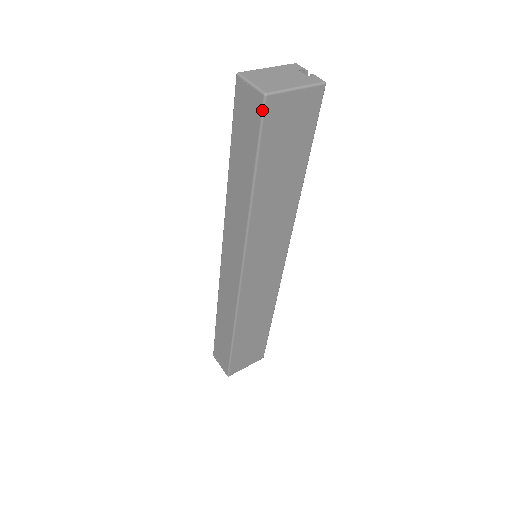
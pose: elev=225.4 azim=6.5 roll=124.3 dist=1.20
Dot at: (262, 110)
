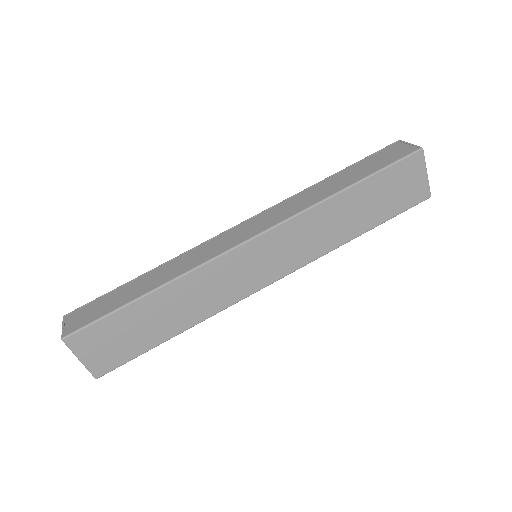
Dot at: (412, 152)
